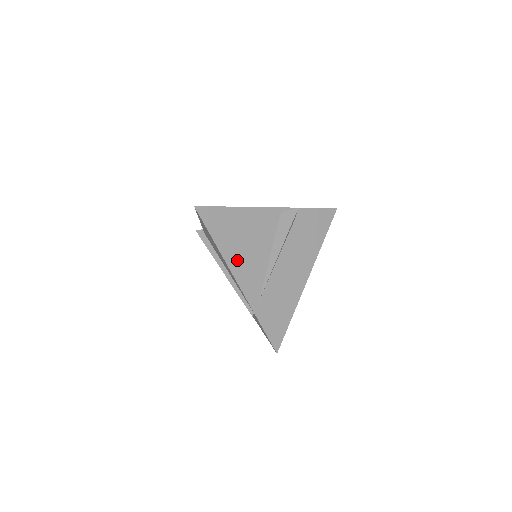
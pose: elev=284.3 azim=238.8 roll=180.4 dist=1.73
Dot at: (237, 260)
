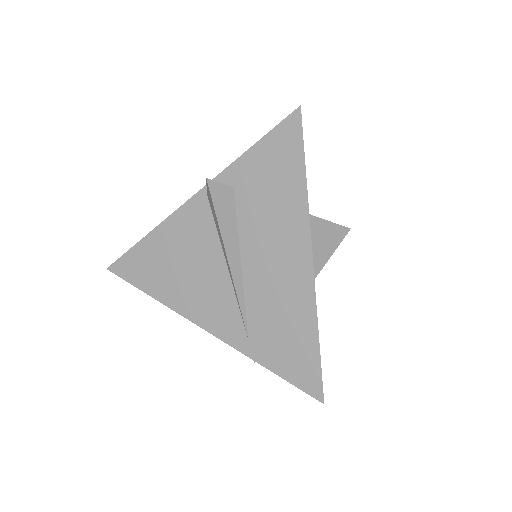
Dot at: (187, 300)
